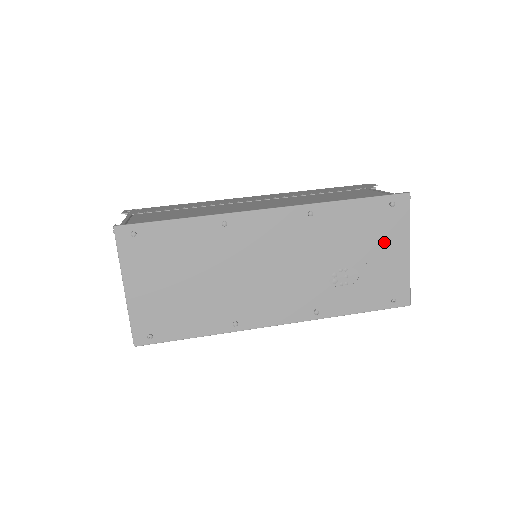
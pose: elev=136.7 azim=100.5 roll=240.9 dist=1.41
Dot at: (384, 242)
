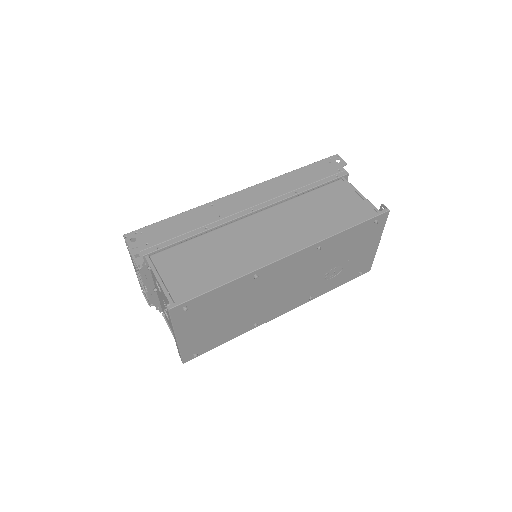
Dot at: (364, 244)
